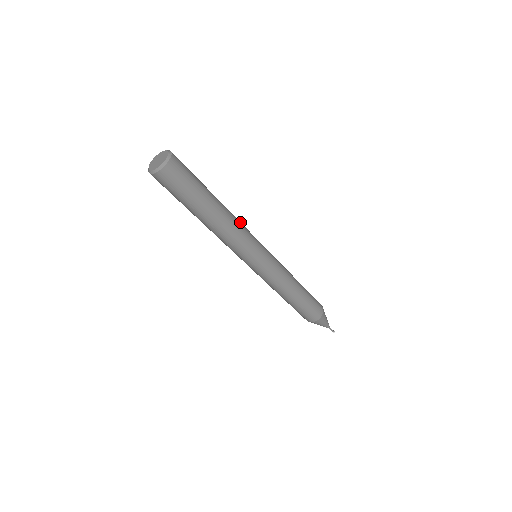
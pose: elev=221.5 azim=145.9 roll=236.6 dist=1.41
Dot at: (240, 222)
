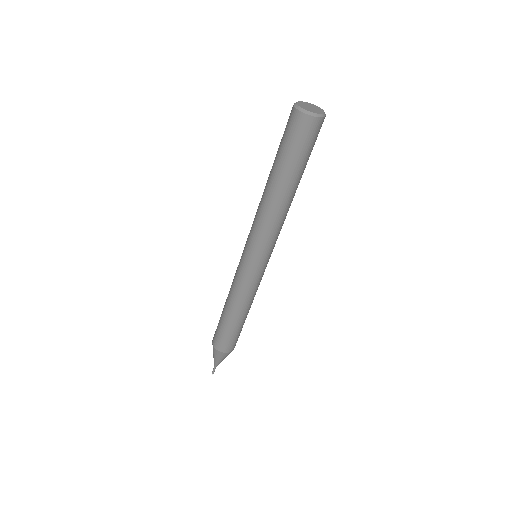
Dot at: occluded
